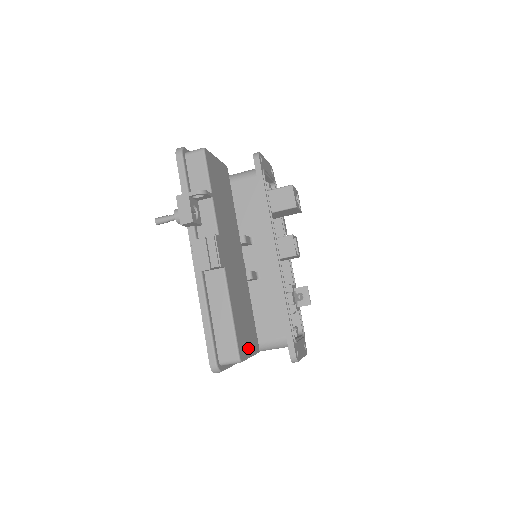
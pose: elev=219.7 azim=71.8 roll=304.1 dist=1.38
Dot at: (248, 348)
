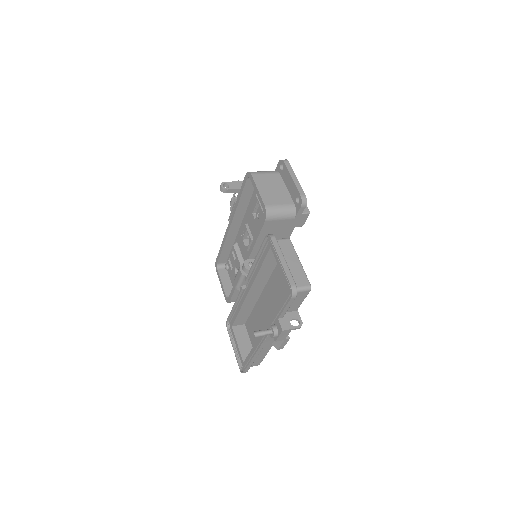
Dot at: occluded
